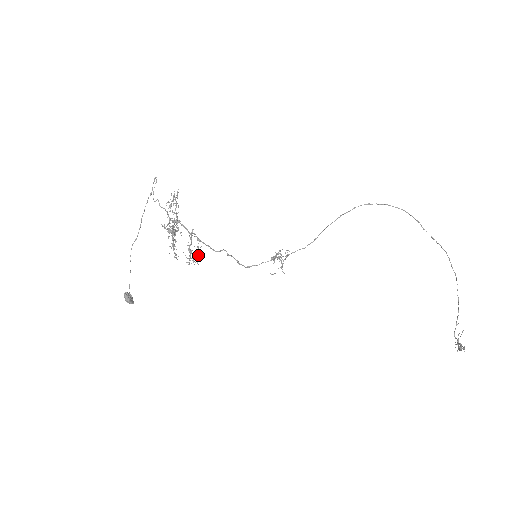
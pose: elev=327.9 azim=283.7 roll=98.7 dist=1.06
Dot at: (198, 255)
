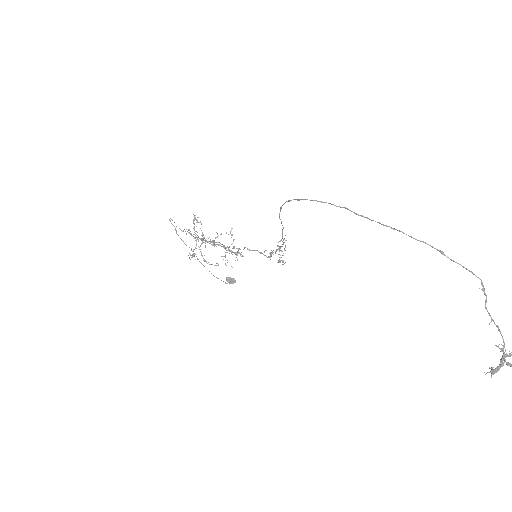
Dot at: (235, 254)
